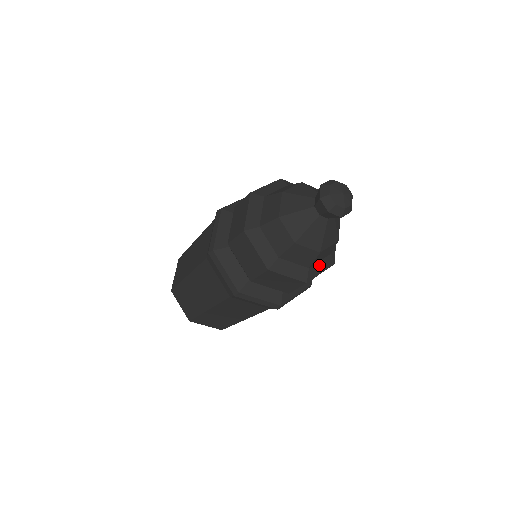
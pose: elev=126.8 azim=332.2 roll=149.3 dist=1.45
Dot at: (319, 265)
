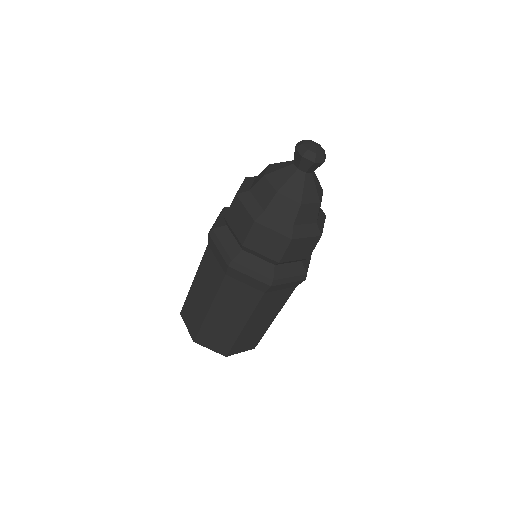
Dot at: (320, 219)
